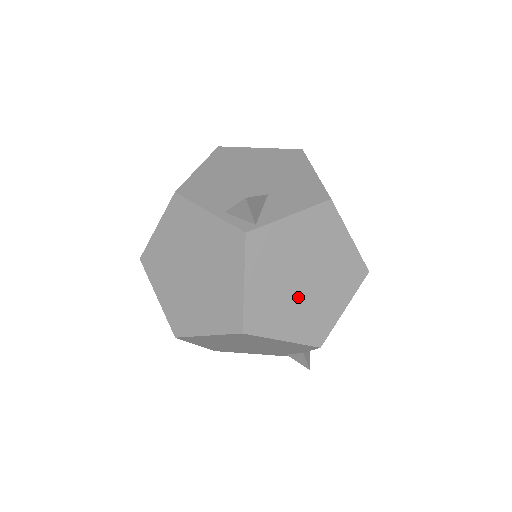
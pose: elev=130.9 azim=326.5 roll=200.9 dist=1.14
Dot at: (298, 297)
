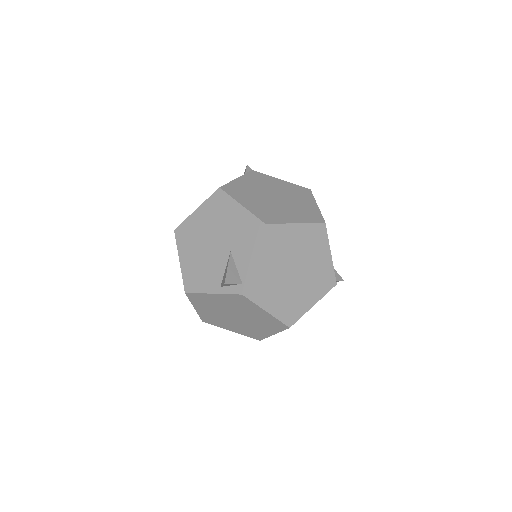
Dot at: (299, 282)
